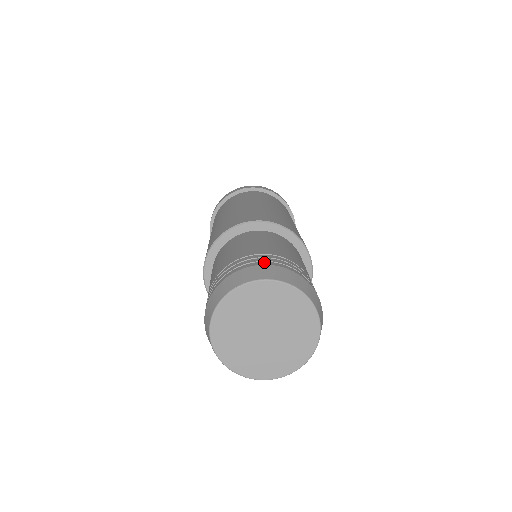
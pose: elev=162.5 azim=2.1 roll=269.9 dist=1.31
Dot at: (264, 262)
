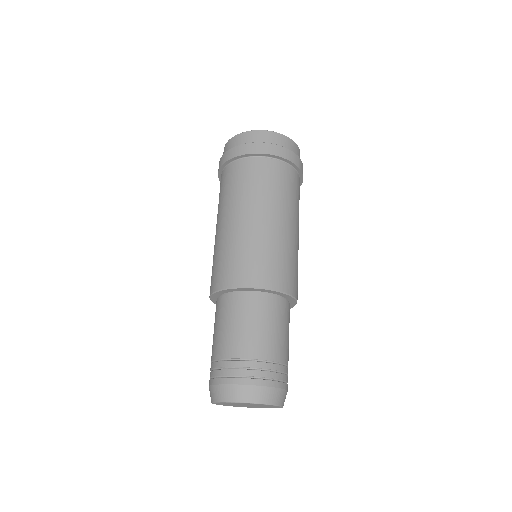
Dot at: (281, 383)
